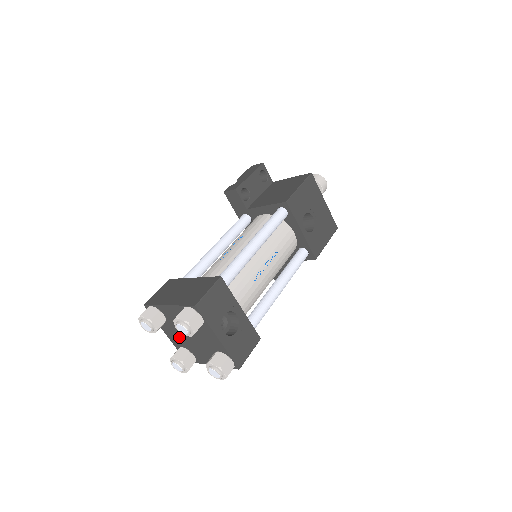
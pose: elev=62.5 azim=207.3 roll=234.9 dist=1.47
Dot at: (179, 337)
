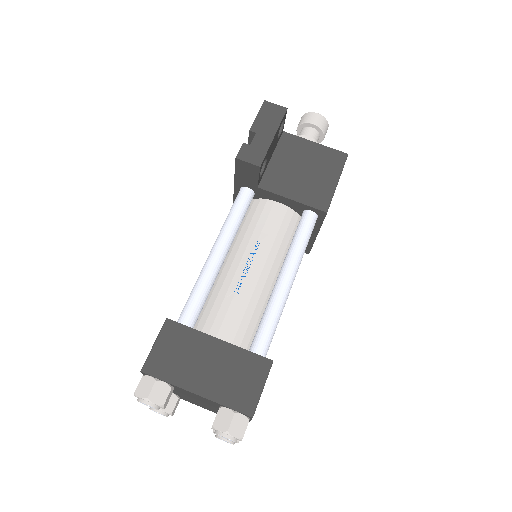
Dot at: (174, 392)
